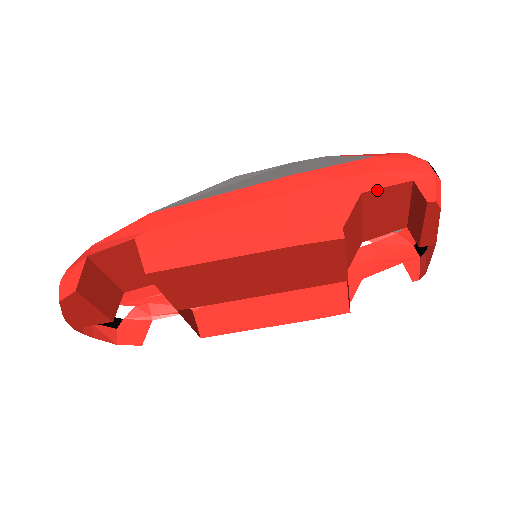
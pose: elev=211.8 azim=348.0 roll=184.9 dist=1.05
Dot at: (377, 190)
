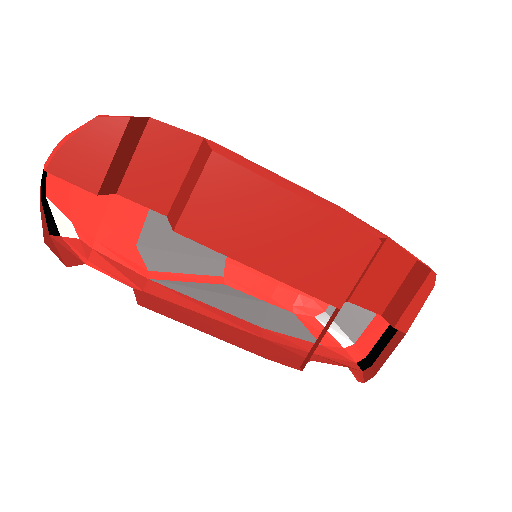
Dot at: (396, 246)
